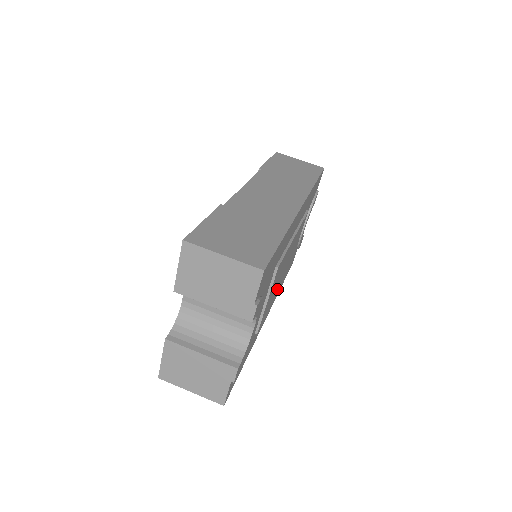
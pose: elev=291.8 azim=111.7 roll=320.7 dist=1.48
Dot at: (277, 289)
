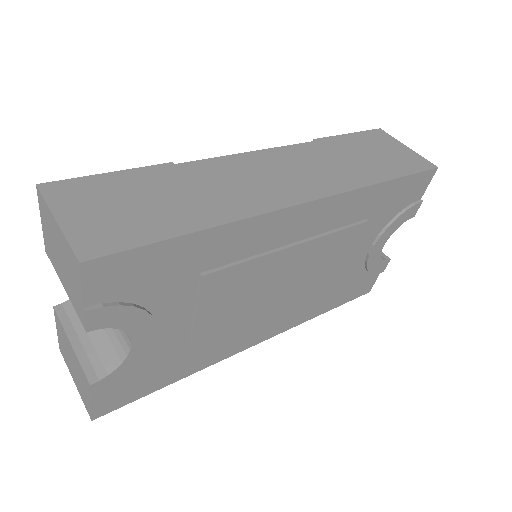
Dot at: (267, 311)
